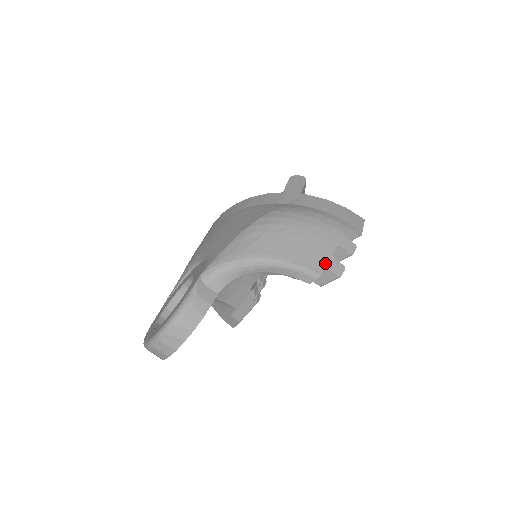
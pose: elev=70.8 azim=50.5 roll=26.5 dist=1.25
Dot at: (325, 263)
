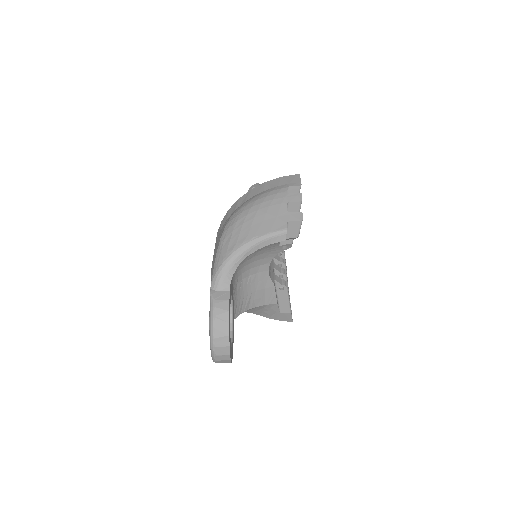
Dot at: (285, 219)
